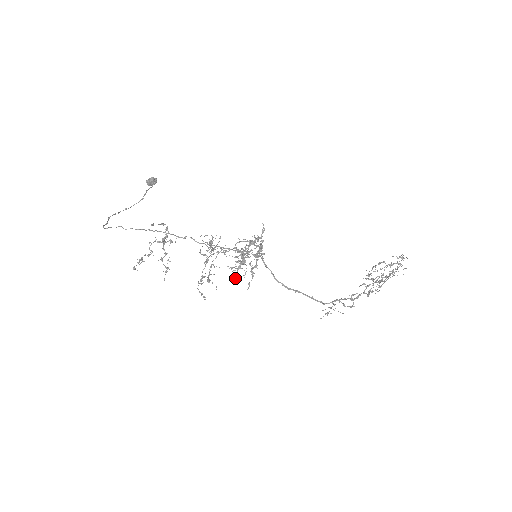
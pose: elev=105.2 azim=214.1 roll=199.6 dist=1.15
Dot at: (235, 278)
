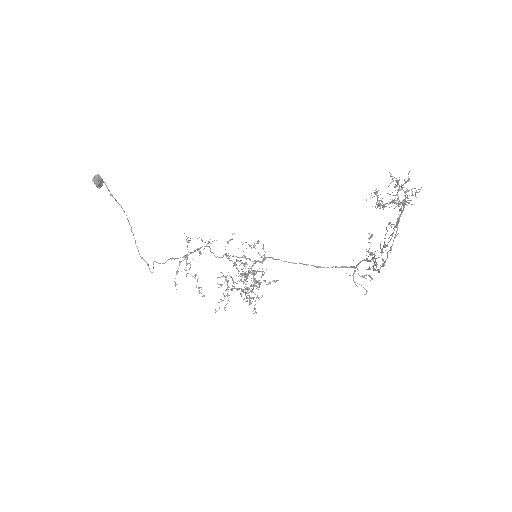
Dot at: occluded
